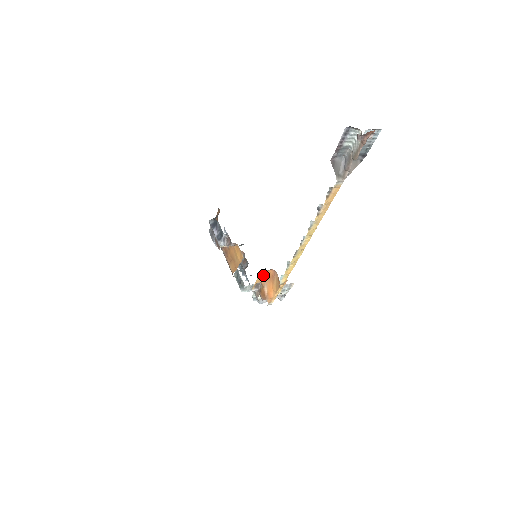
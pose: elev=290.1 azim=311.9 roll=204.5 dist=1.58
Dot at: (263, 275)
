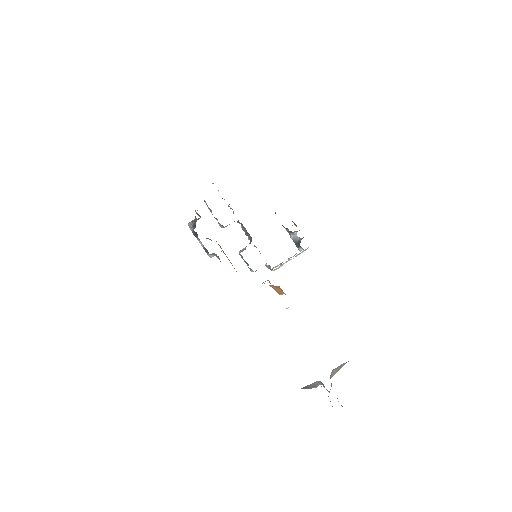
Dot at: occluded
